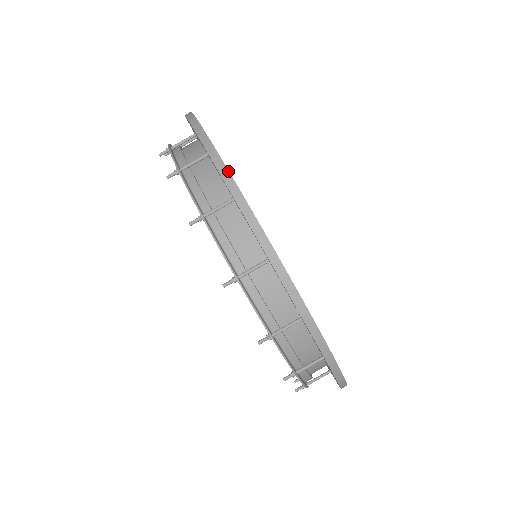
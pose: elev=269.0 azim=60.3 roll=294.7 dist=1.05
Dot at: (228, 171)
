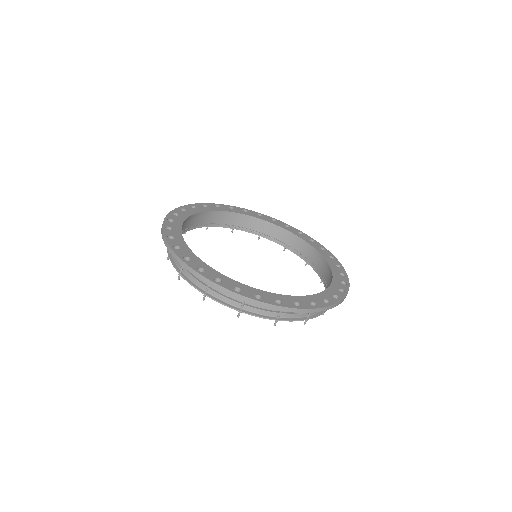
Dot at: (319, 309)
